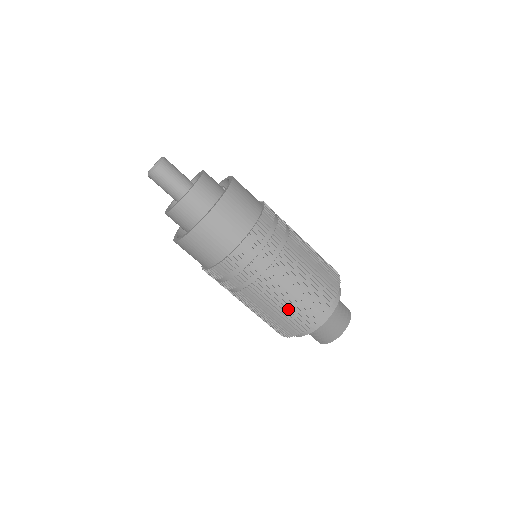
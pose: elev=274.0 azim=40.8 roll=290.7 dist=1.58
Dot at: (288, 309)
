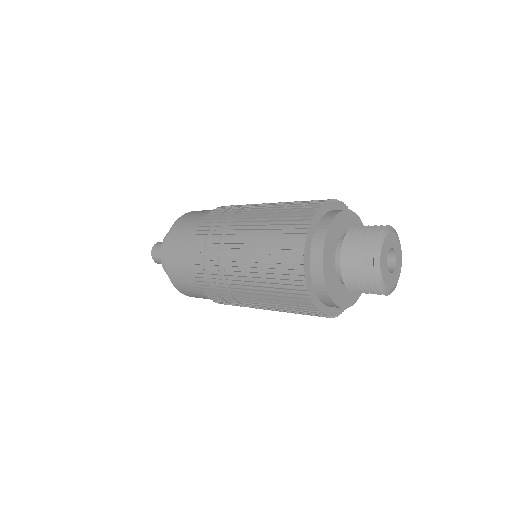
Dot at: (271, 283)
